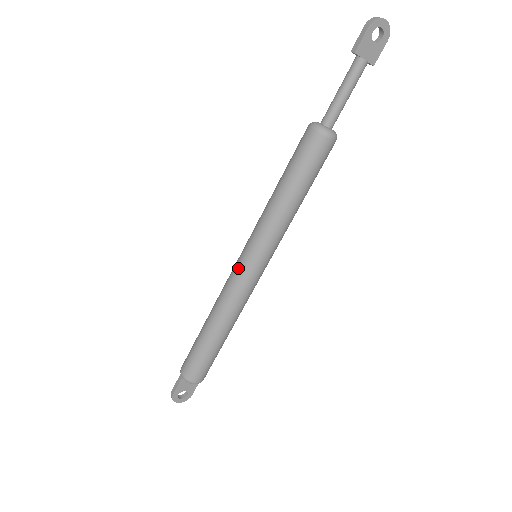
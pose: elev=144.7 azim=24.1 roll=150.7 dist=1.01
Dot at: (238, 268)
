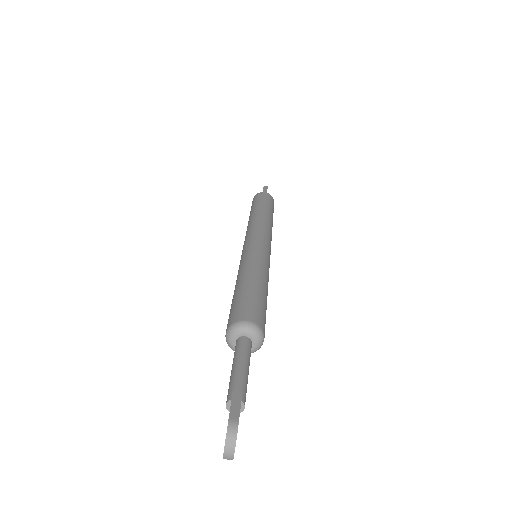
Dot at: occluded
